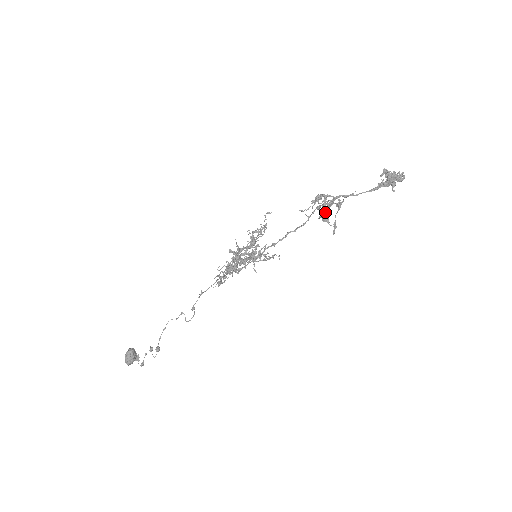
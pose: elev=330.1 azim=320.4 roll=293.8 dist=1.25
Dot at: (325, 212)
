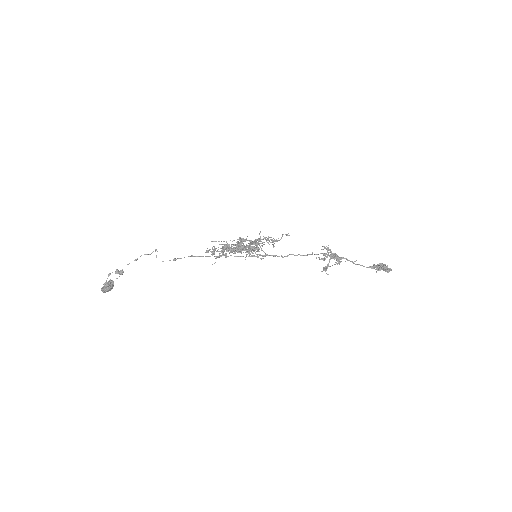
Dot at: occluded
